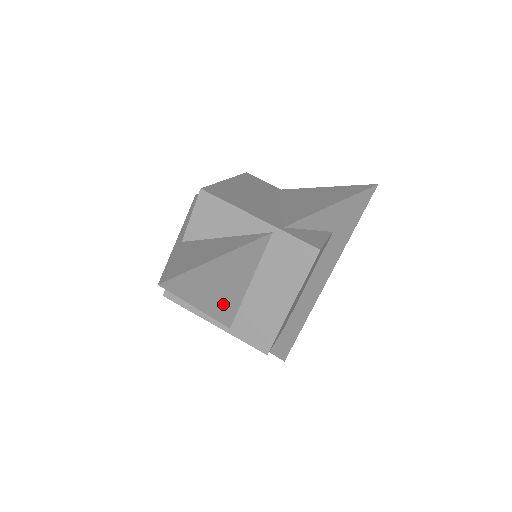
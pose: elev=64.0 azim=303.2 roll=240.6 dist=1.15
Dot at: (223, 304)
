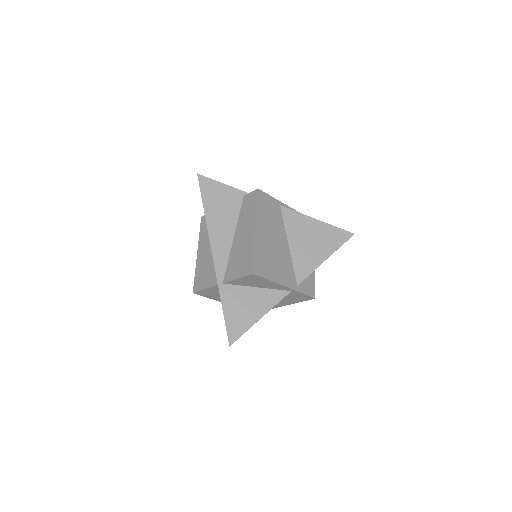
Dot at: occluded
